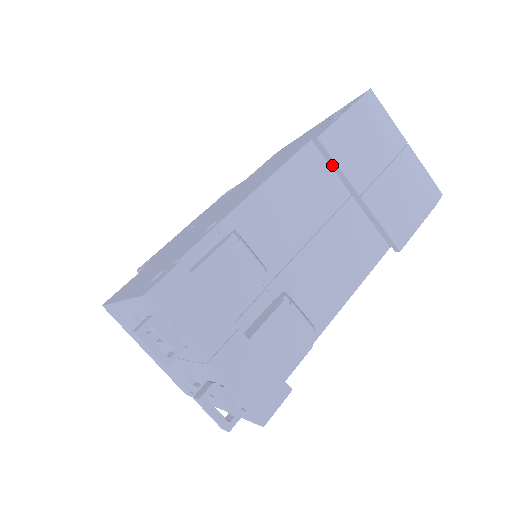
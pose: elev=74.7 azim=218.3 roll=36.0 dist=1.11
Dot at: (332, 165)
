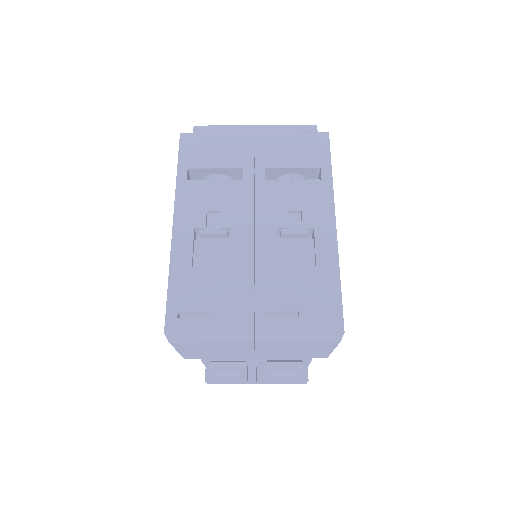
Dot at: occluded
